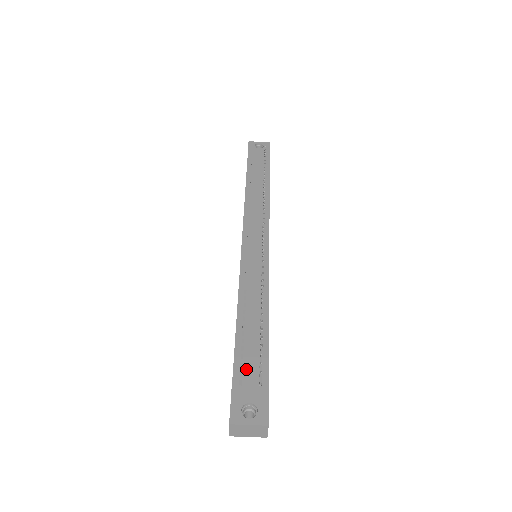
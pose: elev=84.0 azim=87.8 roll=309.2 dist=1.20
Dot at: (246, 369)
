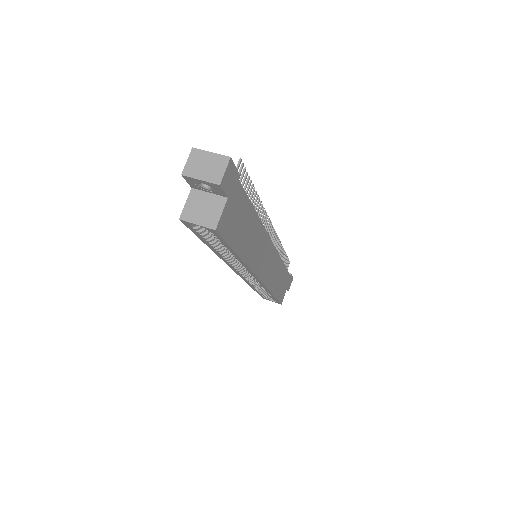
Dot at: occluded
